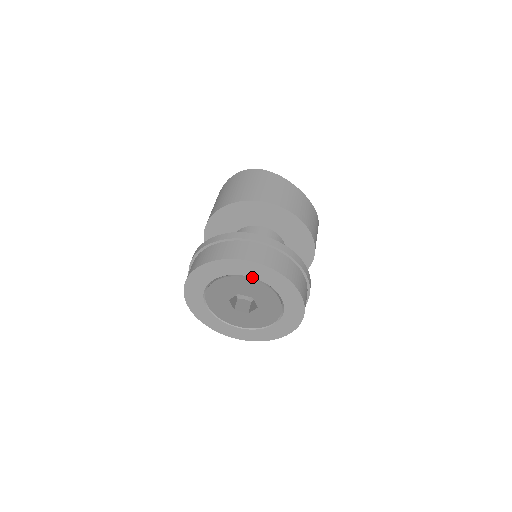
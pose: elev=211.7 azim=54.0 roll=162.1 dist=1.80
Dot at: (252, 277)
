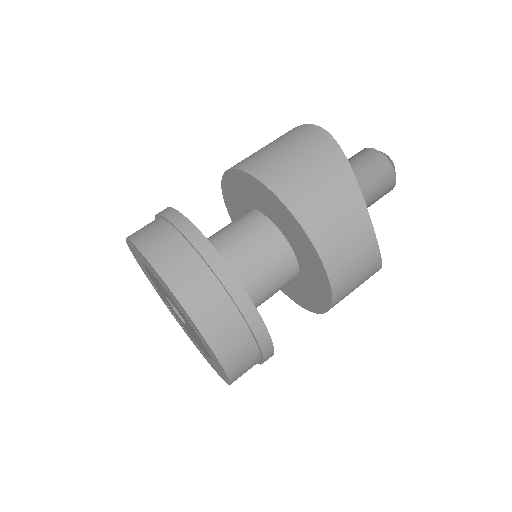
Dot at: occluded
